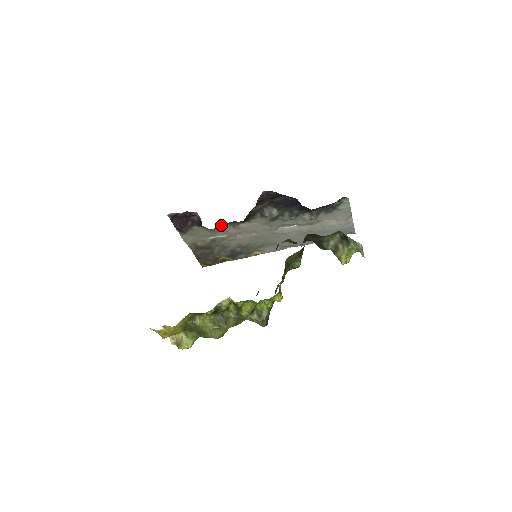
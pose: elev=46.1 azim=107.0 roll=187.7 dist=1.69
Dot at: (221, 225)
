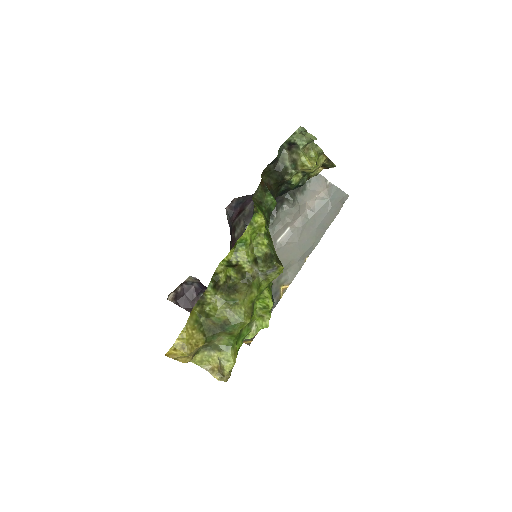
Dot at: occluded
